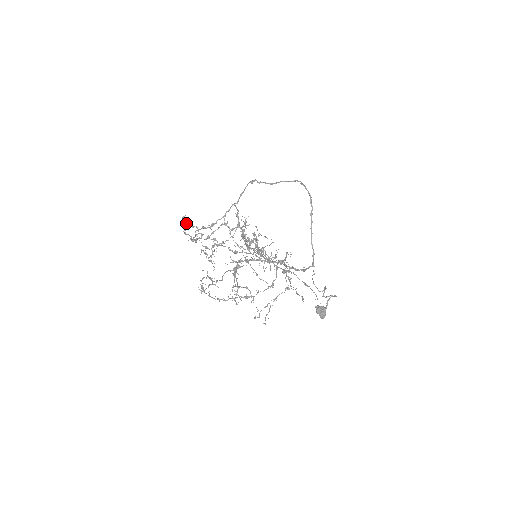
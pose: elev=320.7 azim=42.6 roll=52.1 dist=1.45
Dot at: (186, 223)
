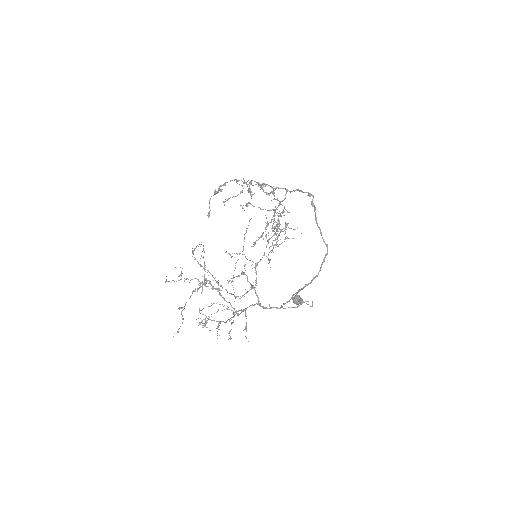
Dot at: occluded
